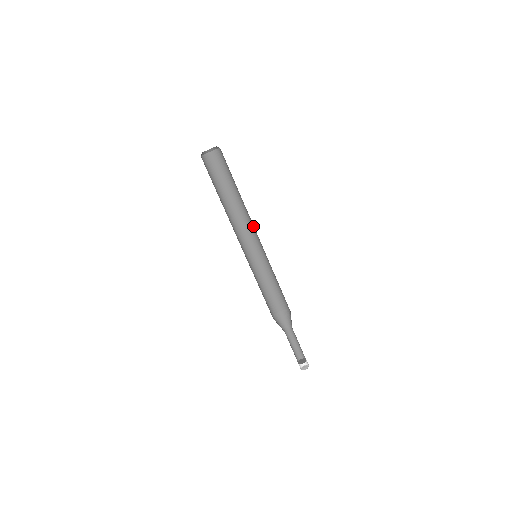
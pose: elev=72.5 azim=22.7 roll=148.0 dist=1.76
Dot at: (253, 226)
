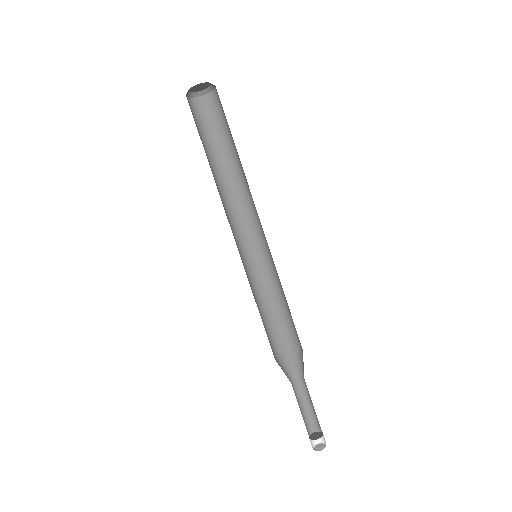
Dot at: (248, 212)
